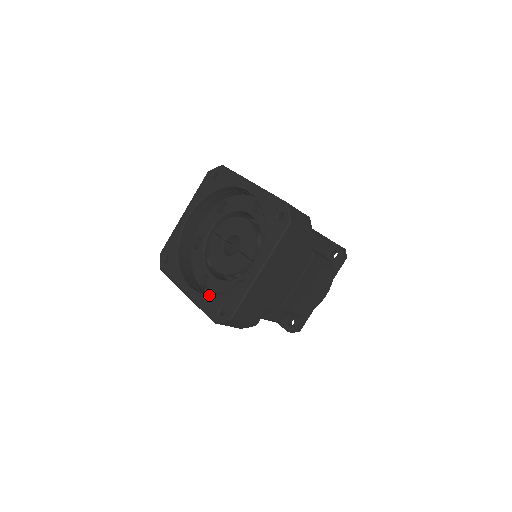
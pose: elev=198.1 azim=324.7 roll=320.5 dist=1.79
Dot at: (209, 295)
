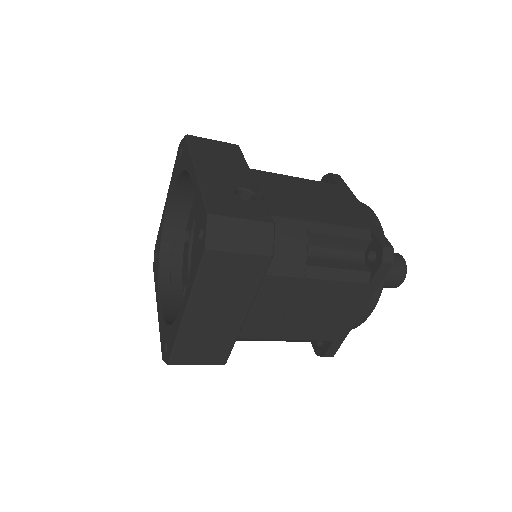
Dot at: (163, 321)
